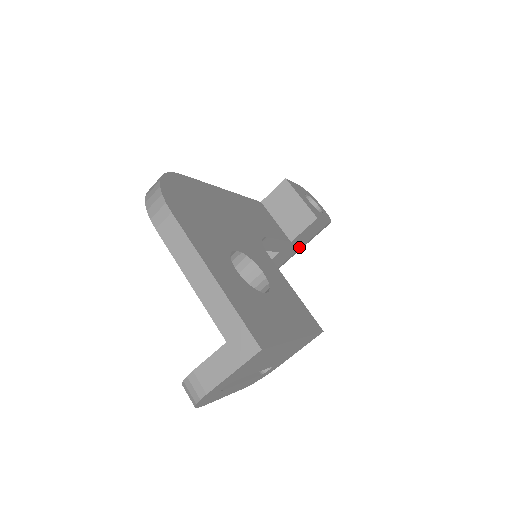
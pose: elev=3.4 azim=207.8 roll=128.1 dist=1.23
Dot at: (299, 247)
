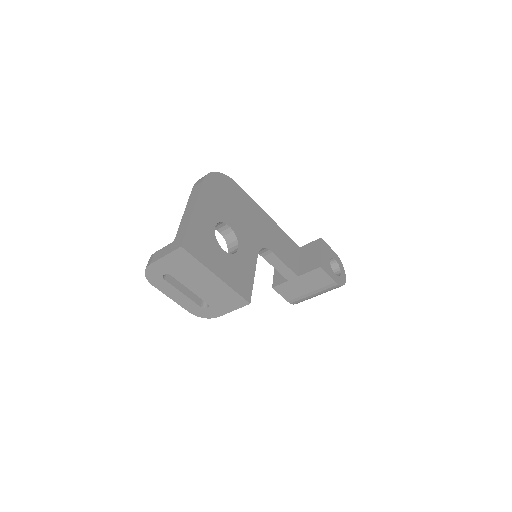
Dot at: (308, 290)
